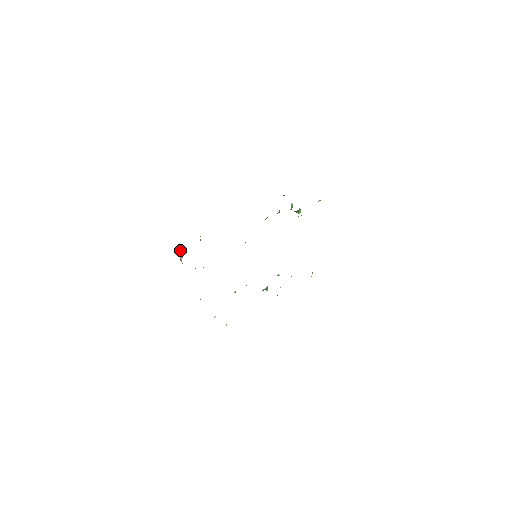
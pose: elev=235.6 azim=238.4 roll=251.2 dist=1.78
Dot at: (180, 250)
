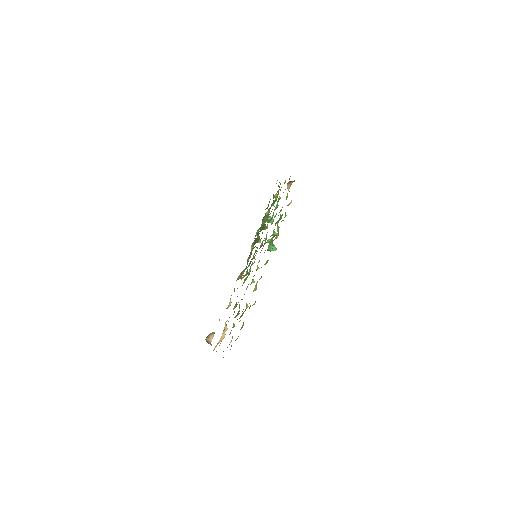
Dot at: occluded
